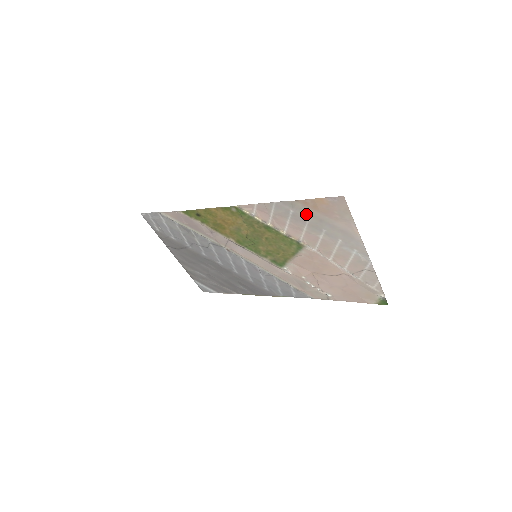
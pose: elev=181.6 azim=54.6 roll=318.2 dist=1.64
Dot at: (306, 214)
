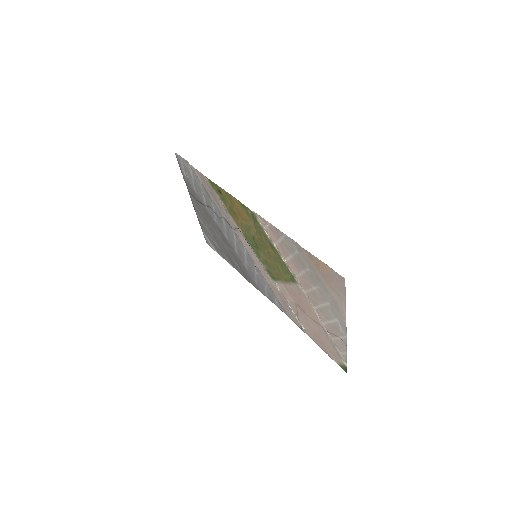
Dot at: (308, 264)
